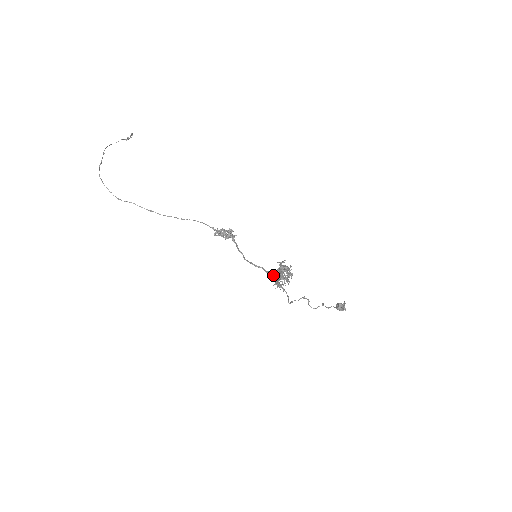
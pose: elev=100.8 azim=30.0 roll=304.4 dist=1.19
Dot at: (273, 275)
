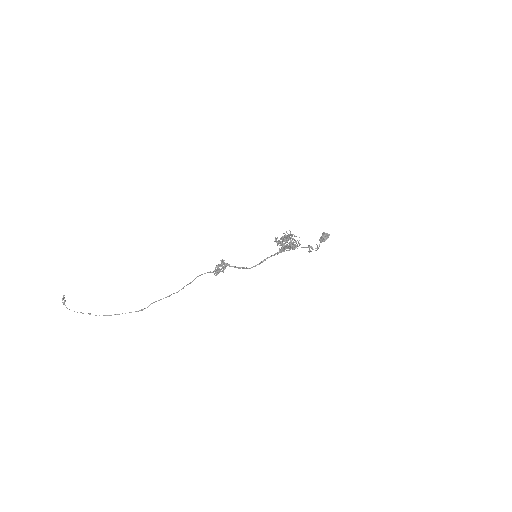
Dot at: (281, 251)
